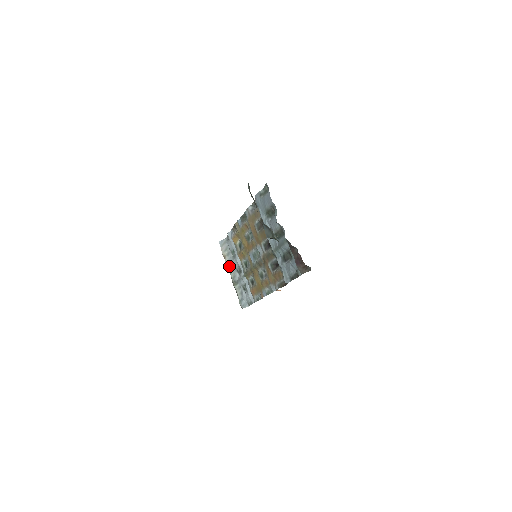
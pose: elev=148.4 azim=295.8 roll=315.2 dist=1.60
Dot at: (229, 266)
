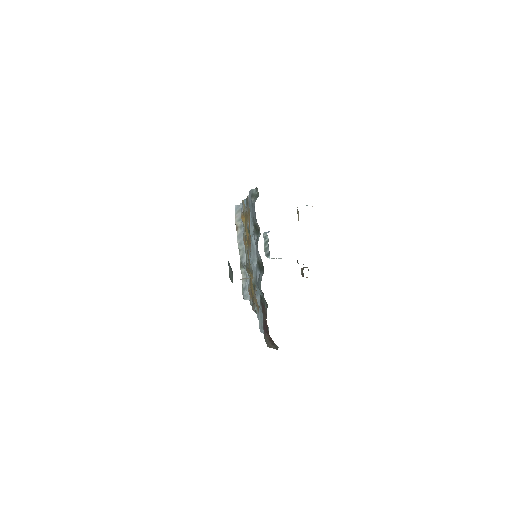
Dot at: (239, 241)
